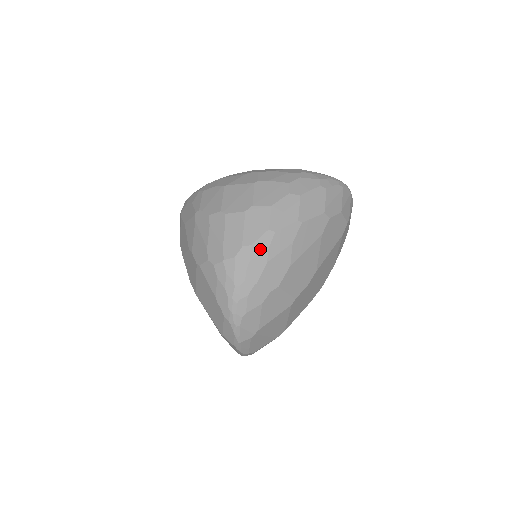
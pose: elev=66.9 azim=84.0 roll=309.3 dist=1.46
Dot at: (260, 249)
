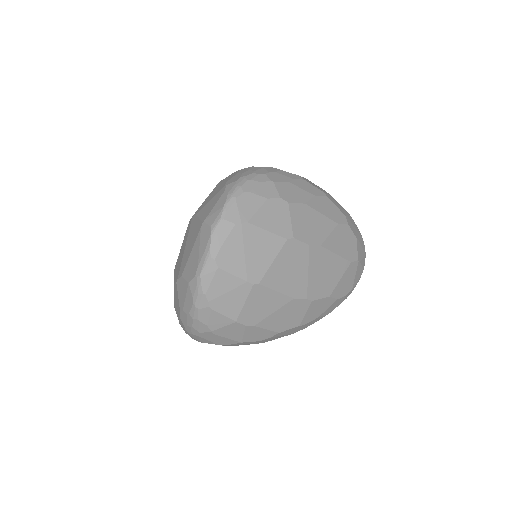
Dot at: (287, 175)
